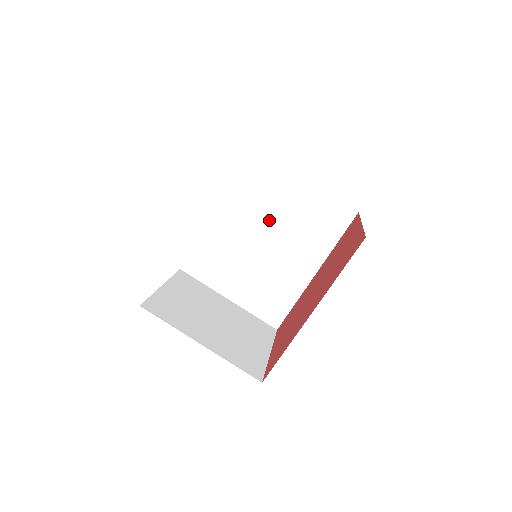
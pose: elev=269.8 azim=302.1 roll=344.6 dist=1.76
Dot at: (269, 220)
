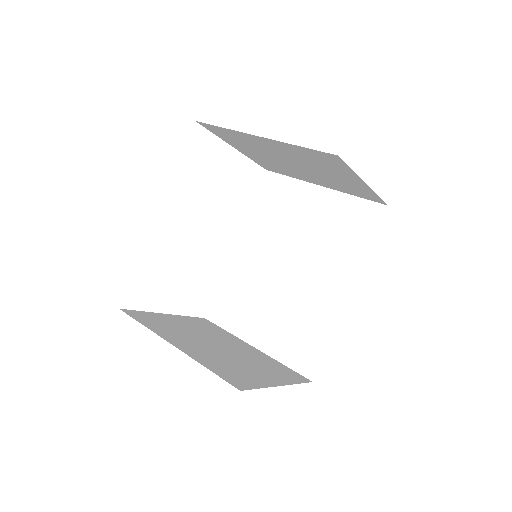
Dot at: (290, 241)
